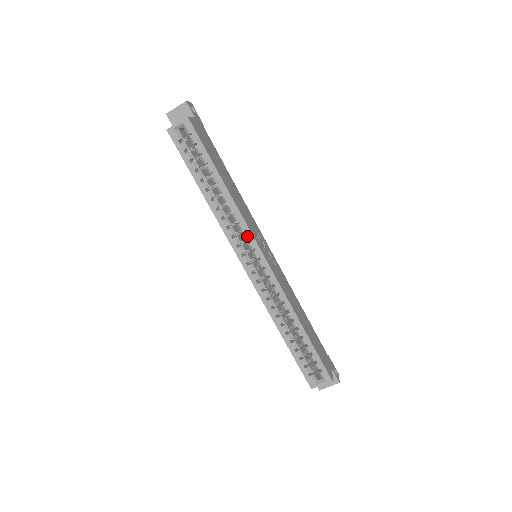
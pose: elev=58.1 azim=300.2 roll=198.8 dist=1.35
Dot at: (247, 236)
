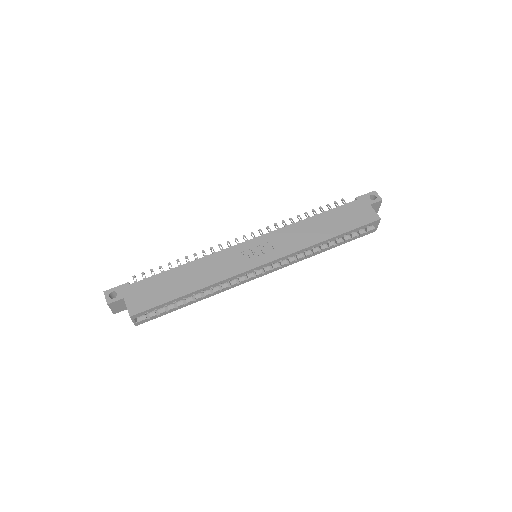
Dot at: (243, 275)
